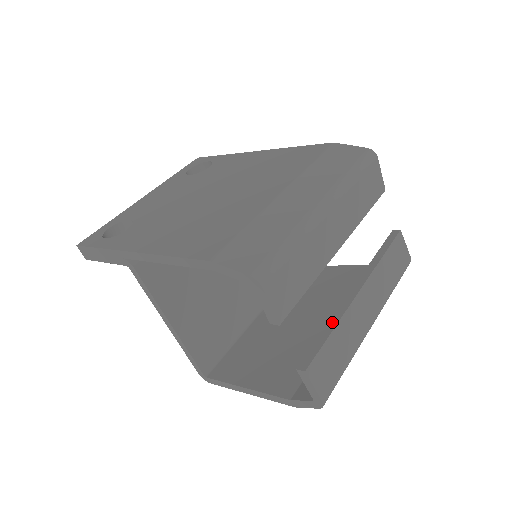
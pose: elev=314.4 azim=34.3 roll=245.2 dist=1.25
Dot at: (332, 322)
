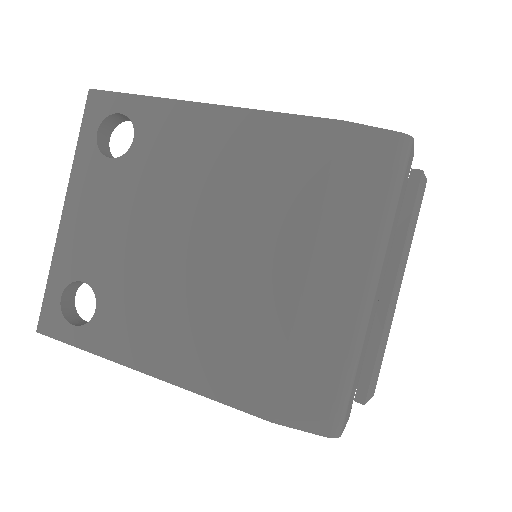
Dot at: (374, 338)
